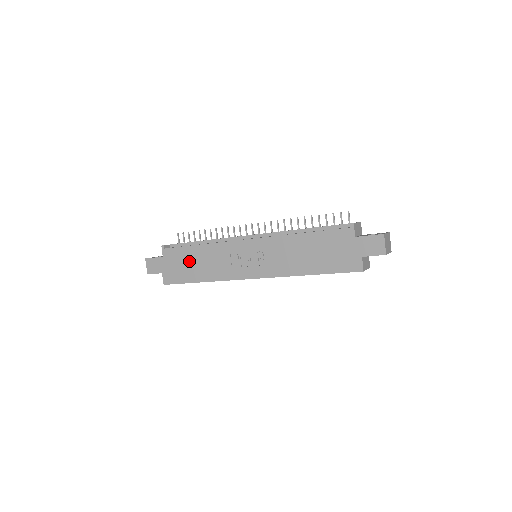
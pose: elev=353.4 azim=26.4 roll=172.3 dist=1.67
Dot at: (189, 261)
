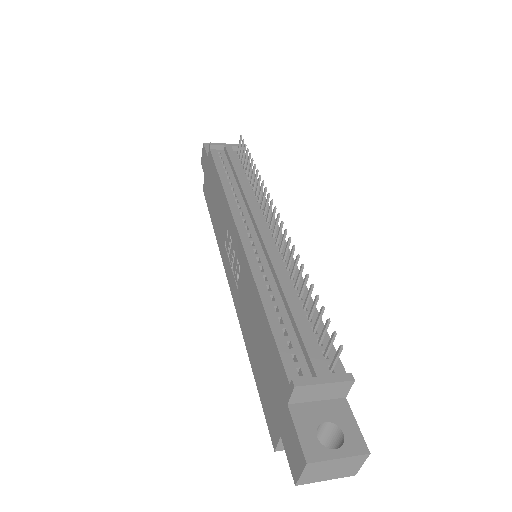
Dot at: (214, 189)
